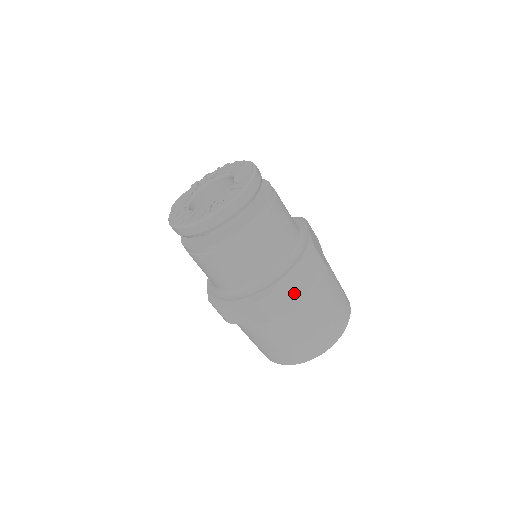
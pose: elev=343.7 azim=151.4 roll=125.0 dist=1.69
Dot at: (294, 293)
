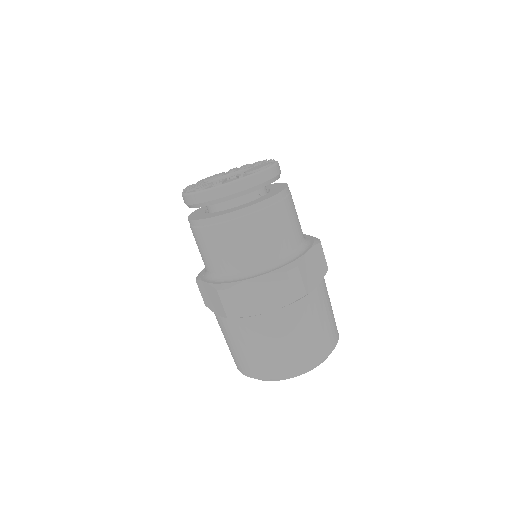
Dot at: (257, 300)
